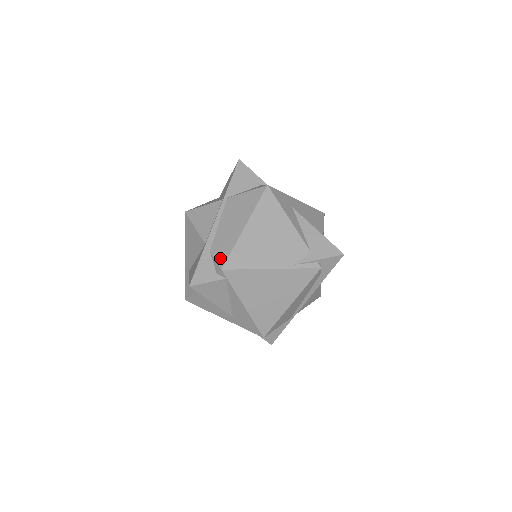
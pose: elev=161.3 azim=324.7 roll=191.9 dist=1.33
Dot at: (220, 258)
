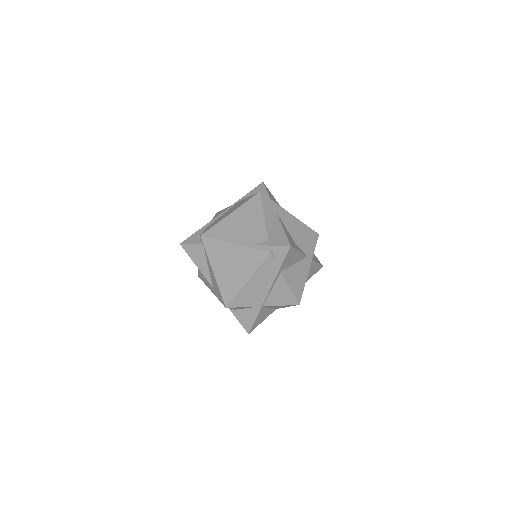
Dot at: (205, 230)
